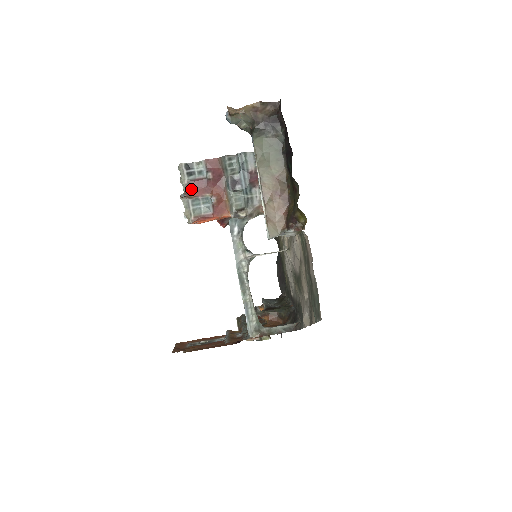
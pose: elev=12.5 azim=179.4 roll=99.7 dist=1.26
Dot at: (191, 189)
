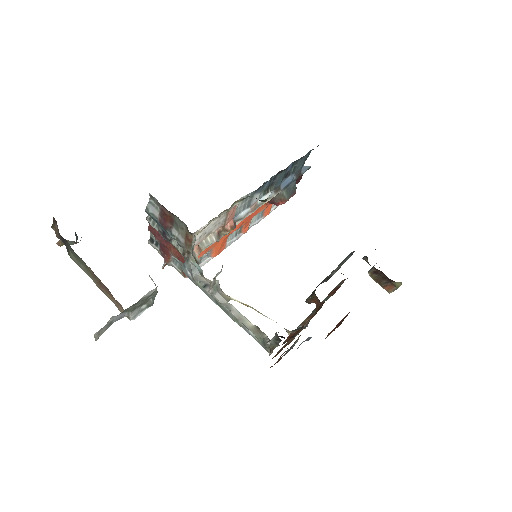
Dot at: (165, 255)
